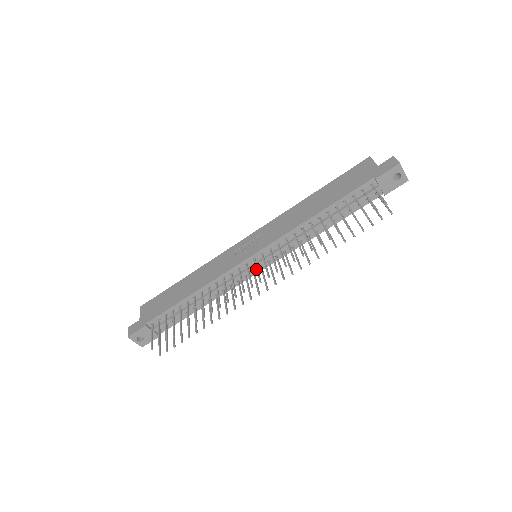
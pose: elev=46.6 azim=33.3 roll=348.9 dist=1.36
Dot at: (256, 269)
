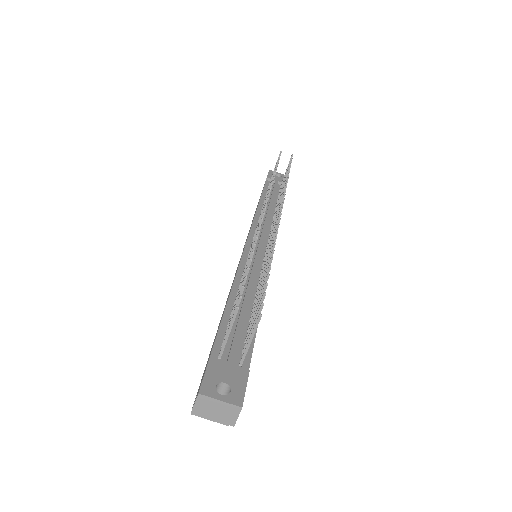
Dot at: occluded
